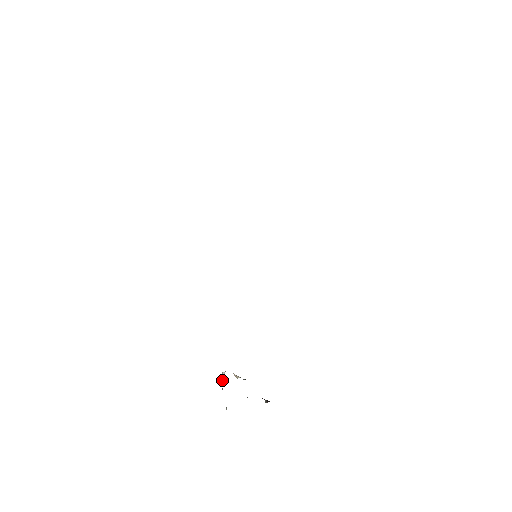
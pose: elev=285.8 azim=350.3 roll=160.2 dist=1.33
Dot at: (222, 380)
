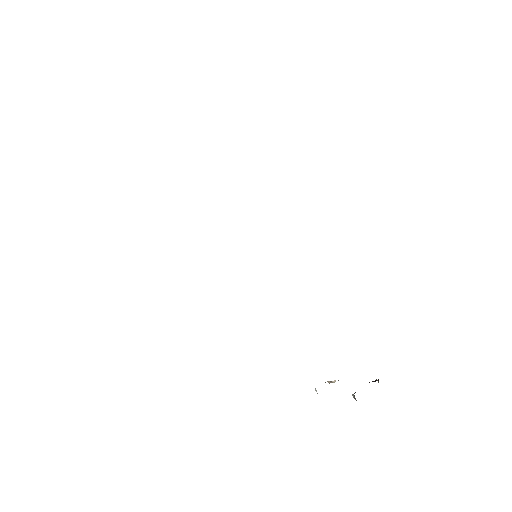
Dot at: occluded
